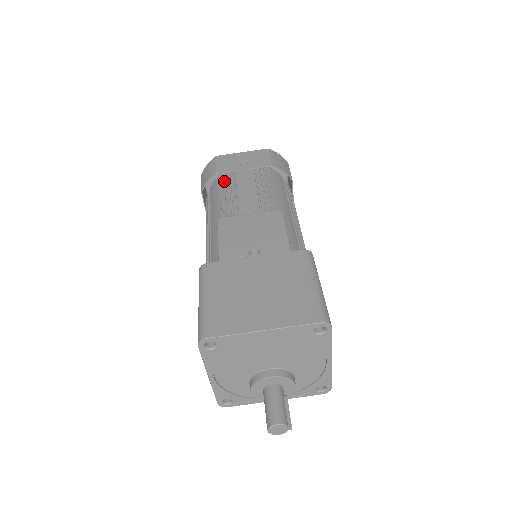
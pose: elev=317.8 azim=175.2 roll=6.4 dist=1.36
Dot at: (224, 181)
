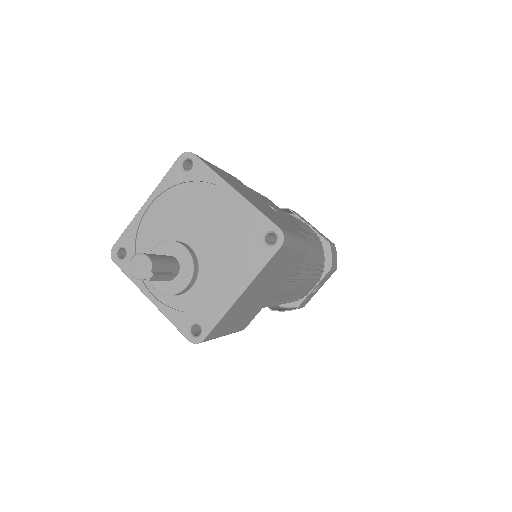
Dot at: occluded
